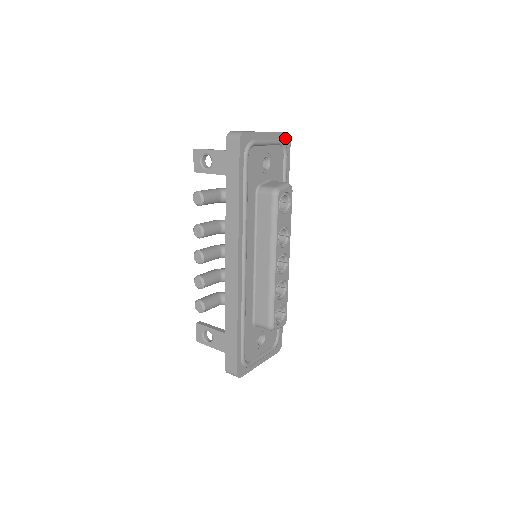
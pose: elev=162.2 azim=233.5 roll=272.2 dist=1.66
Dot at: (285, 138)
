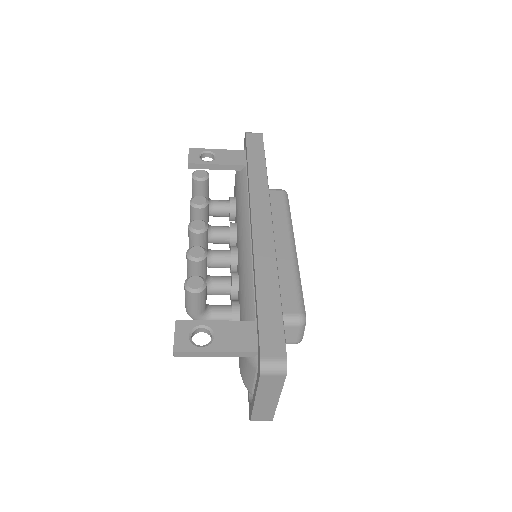
Dot at: occluded
